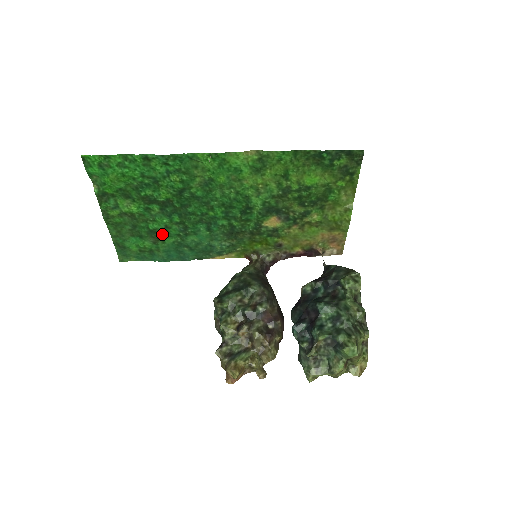
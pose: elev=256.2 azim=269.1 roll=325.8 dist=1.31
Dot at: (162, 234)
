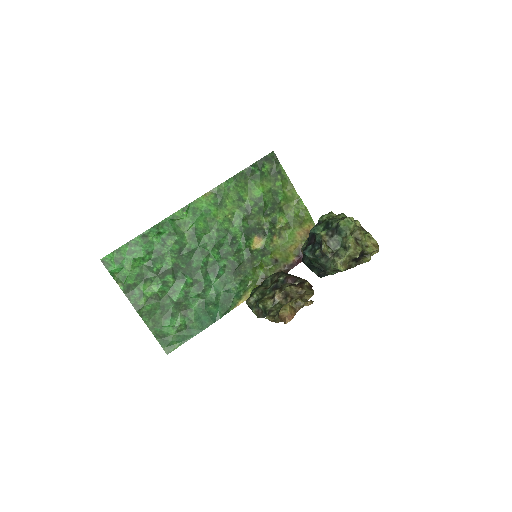
Dot at: (186, 302)
